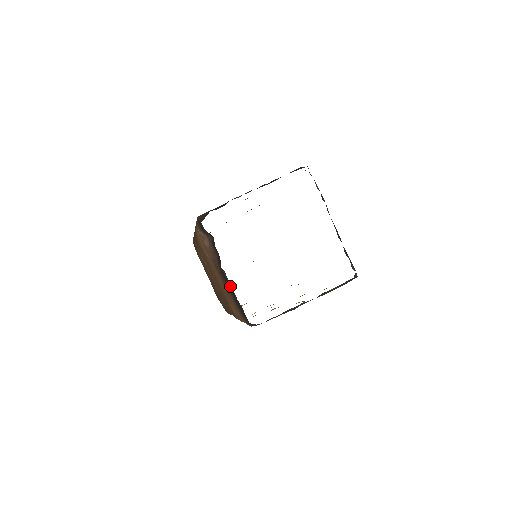
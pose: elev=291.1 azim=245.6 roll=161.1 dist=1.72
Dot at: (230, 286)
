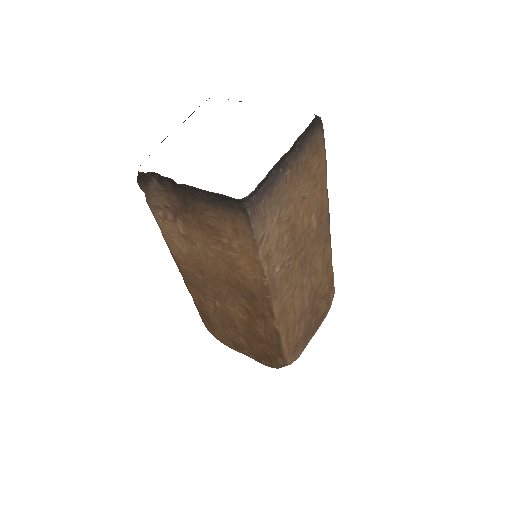
Dot at: (197, 190)
